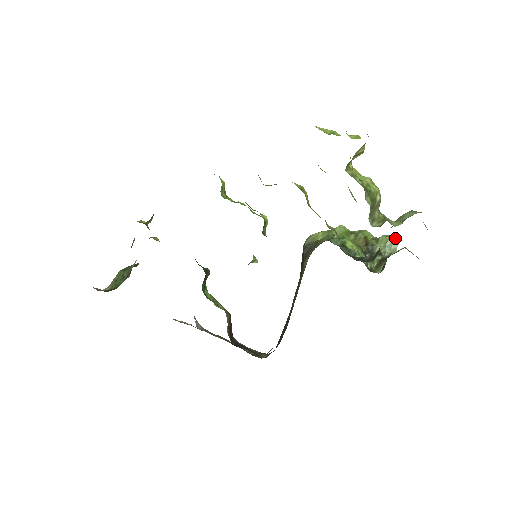
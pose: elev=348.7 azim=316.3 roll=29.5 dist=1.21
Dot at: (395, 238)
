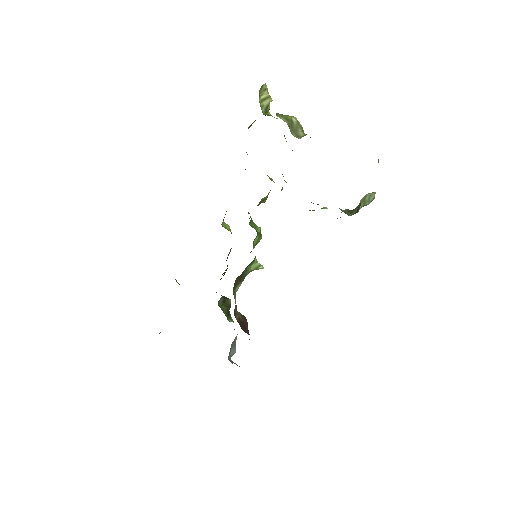
Dot at: (371, 193)
